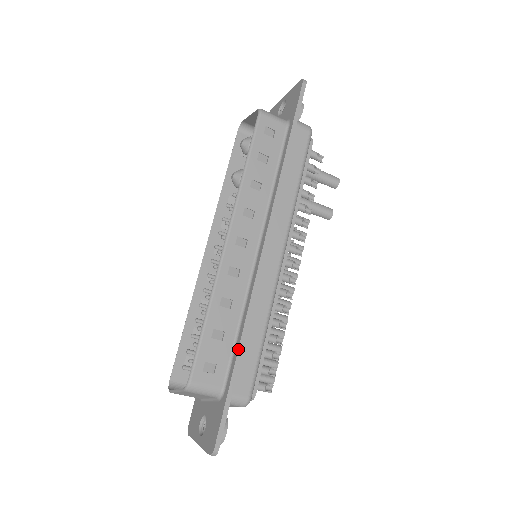
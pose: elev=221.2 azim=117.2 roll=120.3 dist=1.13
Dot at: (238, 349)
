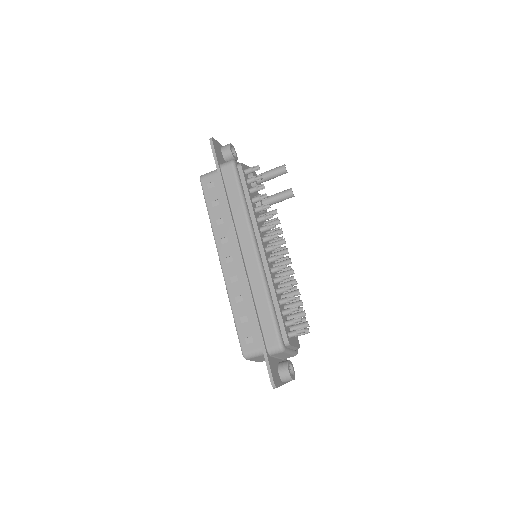
Dot at: (255, 322)
